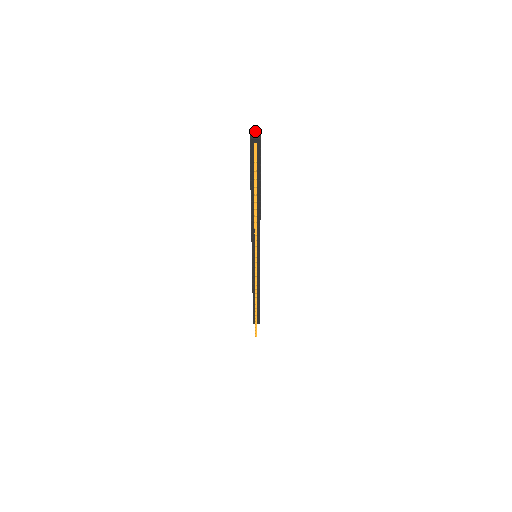
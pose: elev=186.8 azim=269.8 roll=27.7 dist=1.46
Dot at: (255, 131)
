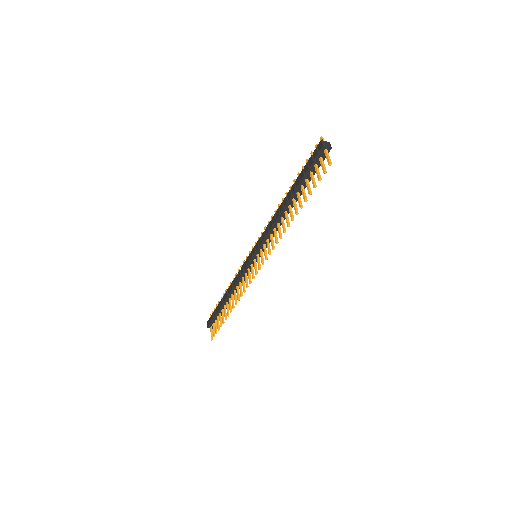
Dot at: (323, 140)
